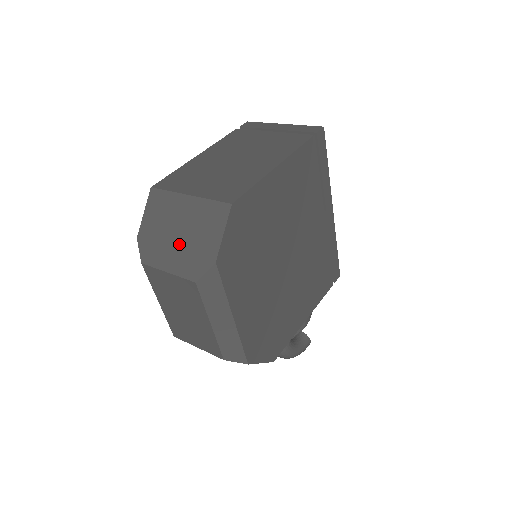
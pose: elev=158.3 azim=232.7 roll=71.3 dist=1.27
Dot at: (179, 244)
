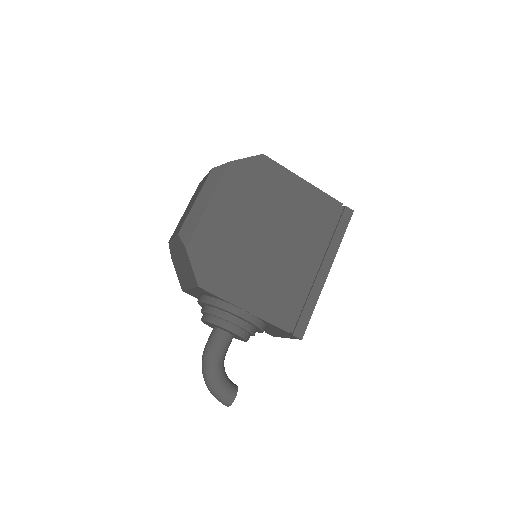
Dot at: occluded
